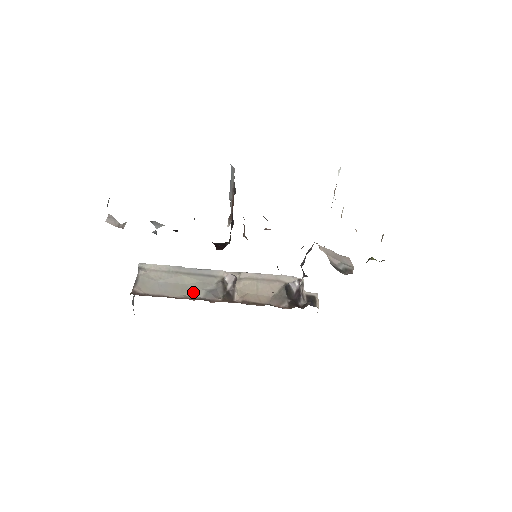
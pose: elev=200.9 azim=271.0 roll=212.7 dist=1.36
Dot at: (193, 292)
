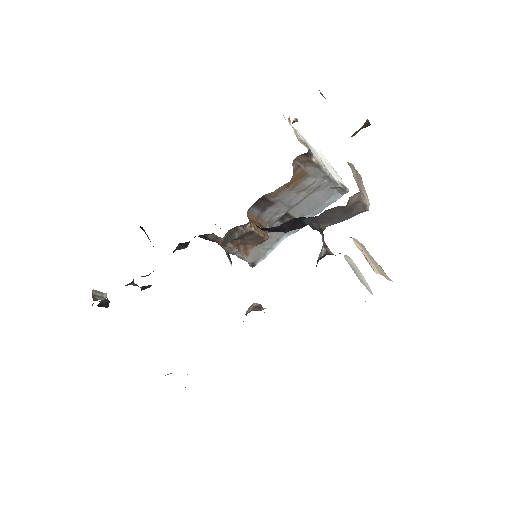
Dot at: occluded
